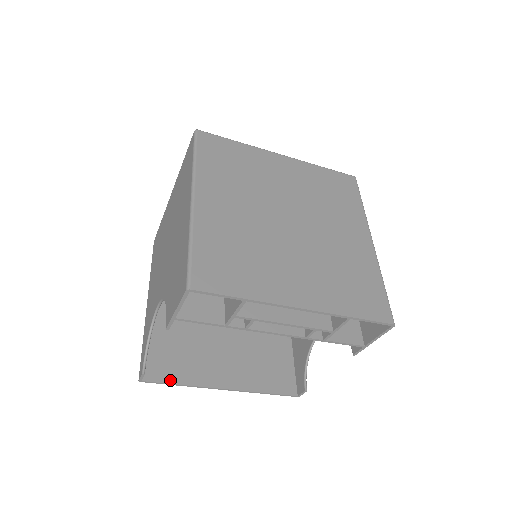
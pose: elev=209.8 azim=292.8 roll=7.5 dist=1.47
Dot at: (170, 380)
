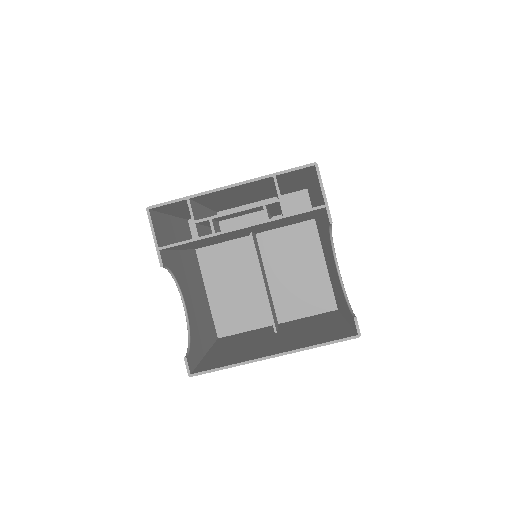
Dot at: (218, 367)
